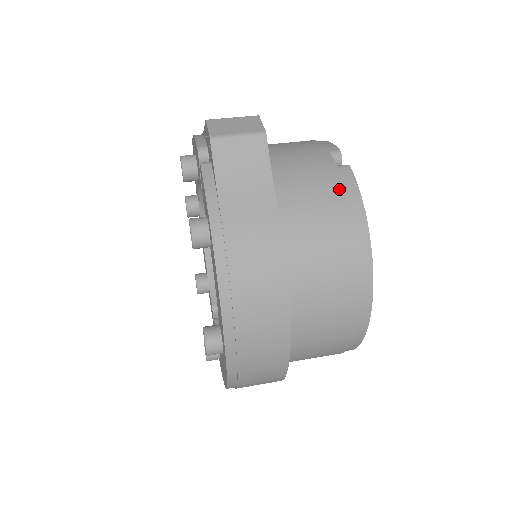
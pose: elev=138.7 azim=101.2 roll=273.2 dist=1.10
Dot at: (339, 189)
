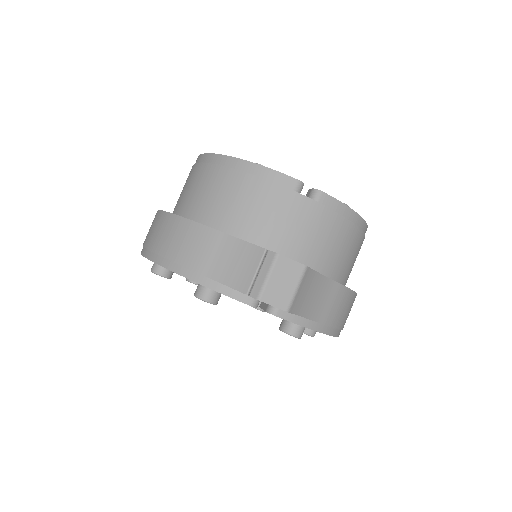
Dot at: (336, 219)
